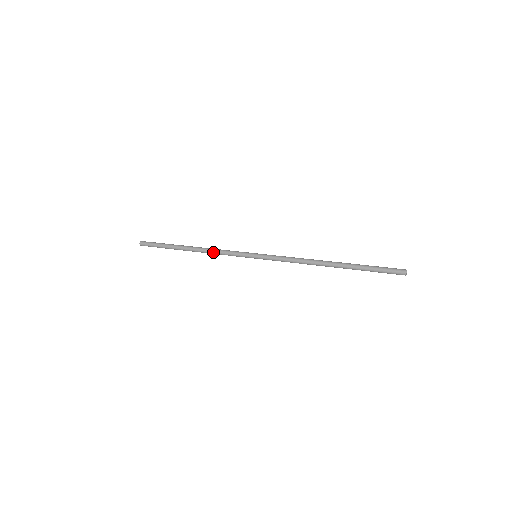
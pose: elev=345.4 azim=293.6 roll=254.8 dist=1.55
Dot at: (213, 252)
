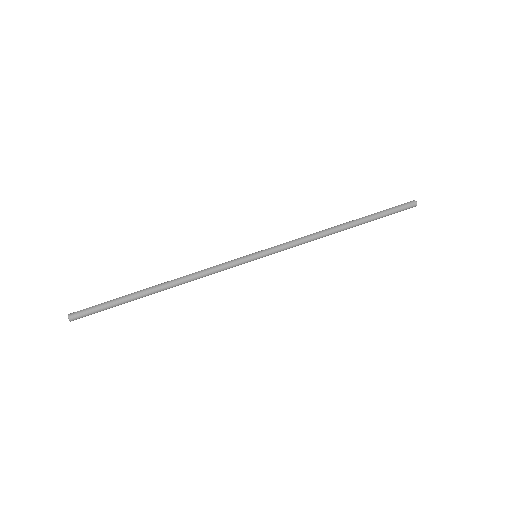
Dot at: (198, 278)
